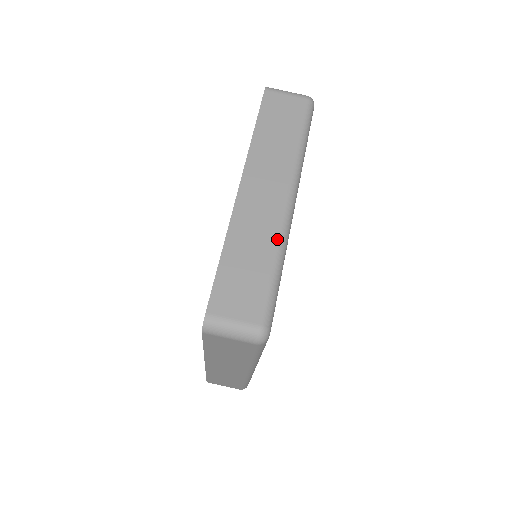
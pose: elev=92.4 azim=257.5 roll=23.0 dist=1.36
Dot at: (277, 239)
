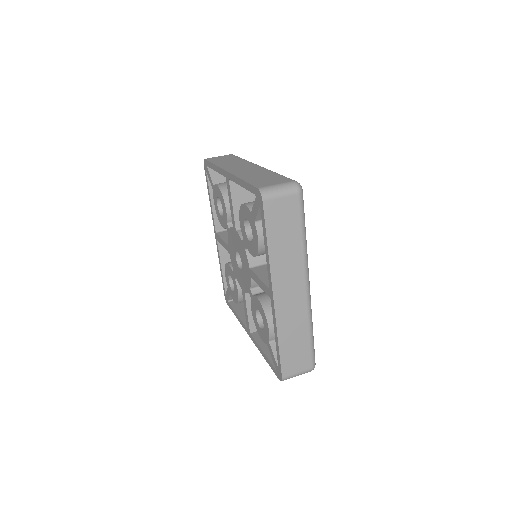
Dot at: (267, 170)
